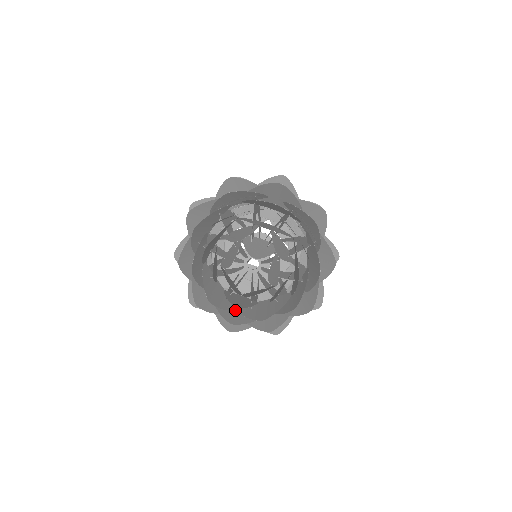
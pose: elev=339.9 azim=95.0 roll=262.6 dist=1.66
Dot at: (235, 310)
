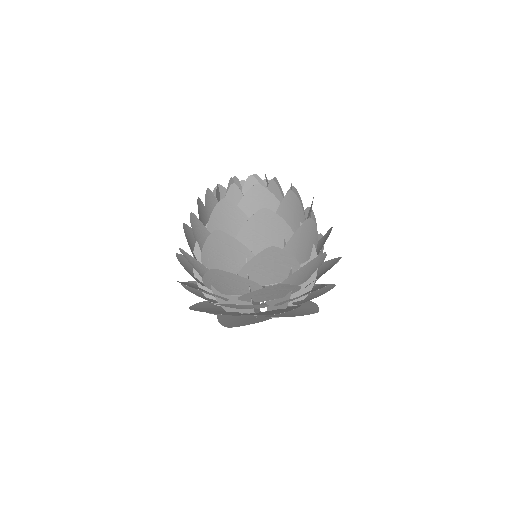
Dot at: (228, 230)
